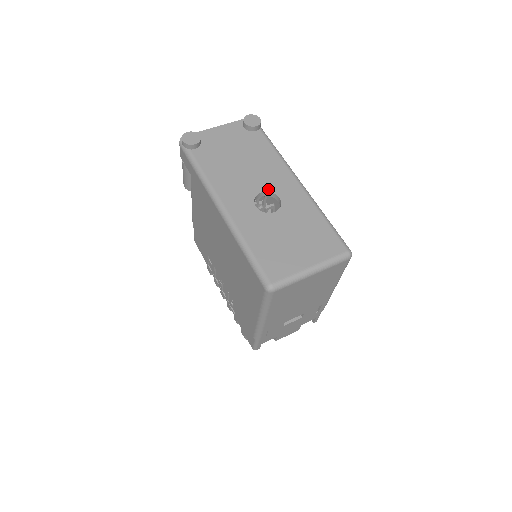
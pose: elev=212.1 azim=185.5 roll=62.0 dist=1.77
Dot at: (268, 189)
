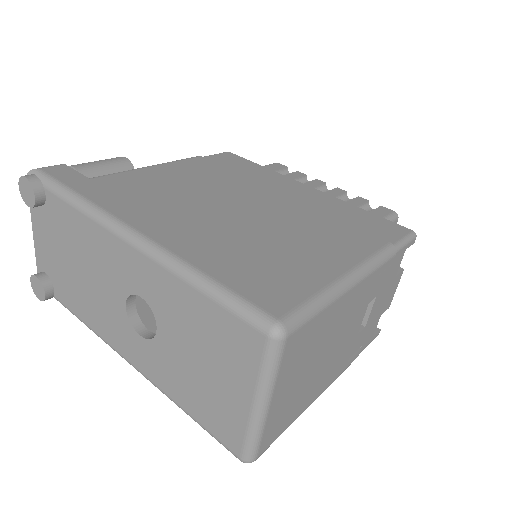
Dot at: (124, 293)
